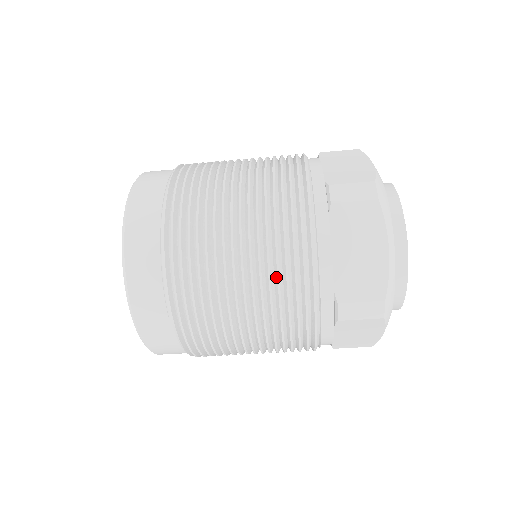
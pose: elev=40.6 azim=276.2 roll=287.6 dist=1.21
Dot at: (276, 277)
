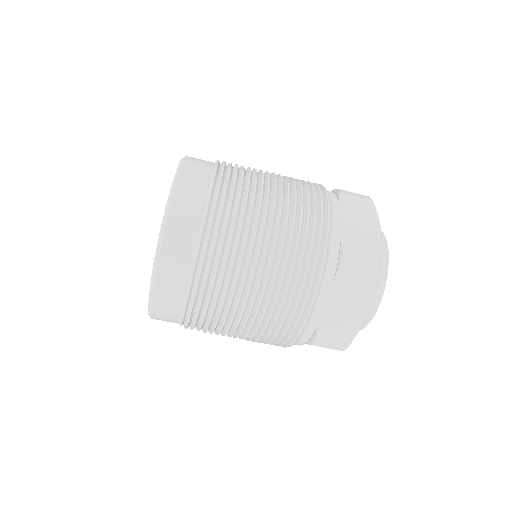
Dot at: (299, 216)
